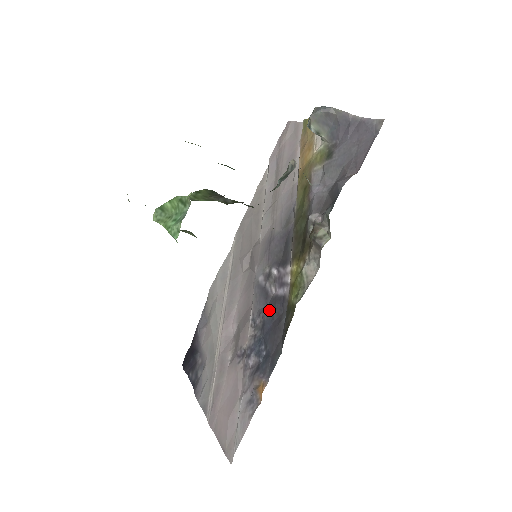
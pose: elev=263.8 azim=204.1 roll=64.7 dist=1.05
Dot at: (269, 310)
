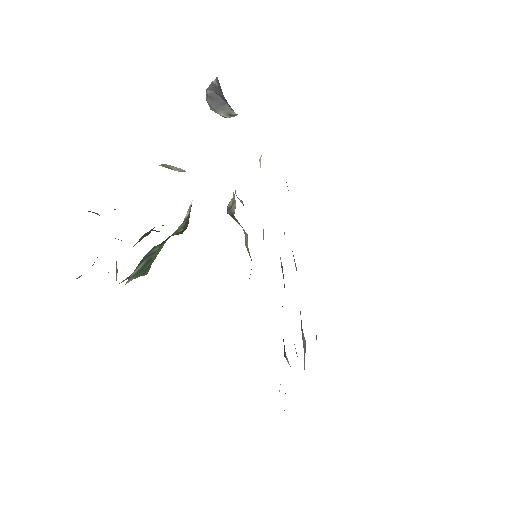
Dot at: occluded
